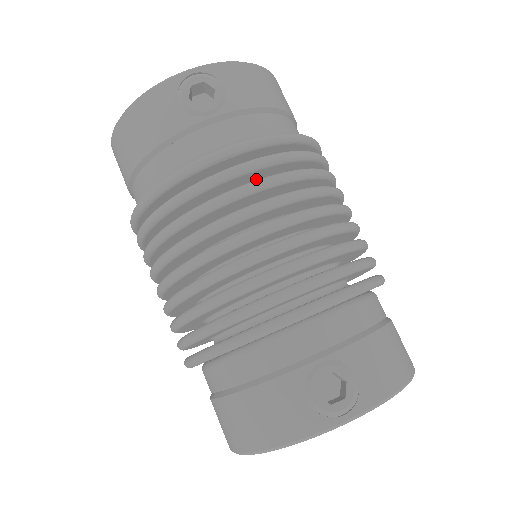
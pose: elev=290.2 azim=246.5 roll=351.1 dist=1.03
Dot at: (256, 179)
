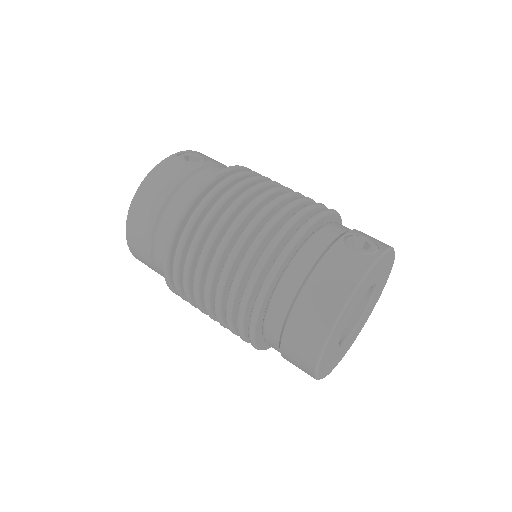
Dot at: occluded
